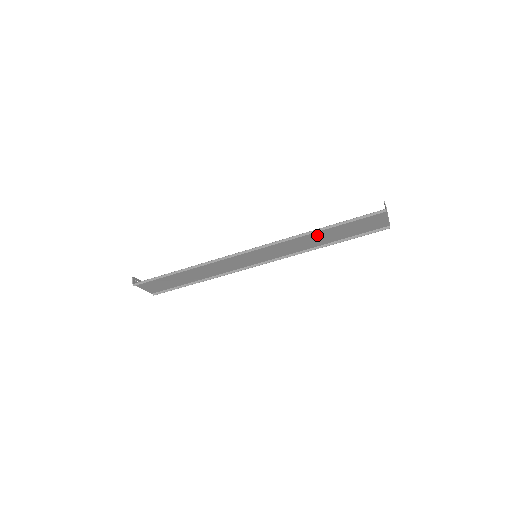
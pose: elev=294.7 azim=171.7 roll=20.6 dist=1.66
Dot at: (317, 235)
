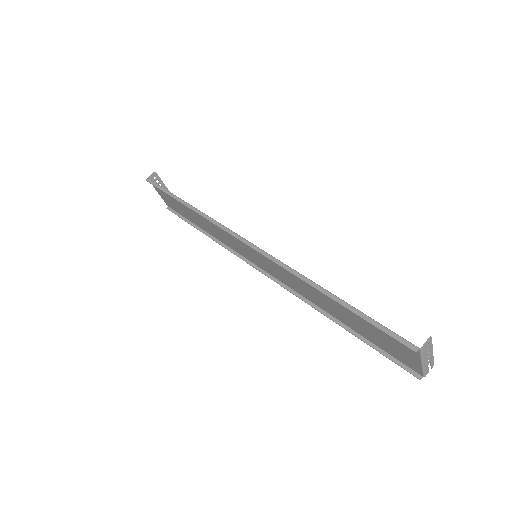
Dot at: (323, 296)
